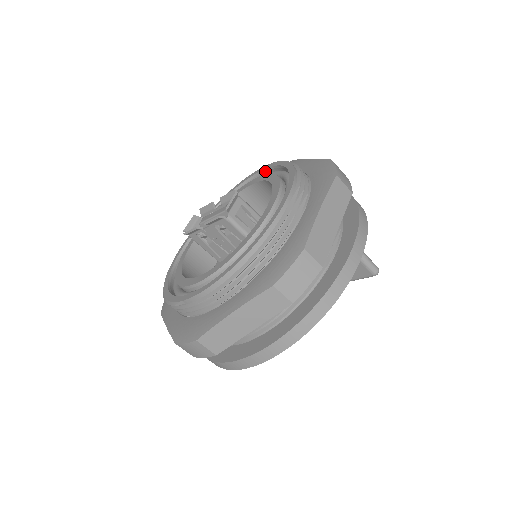
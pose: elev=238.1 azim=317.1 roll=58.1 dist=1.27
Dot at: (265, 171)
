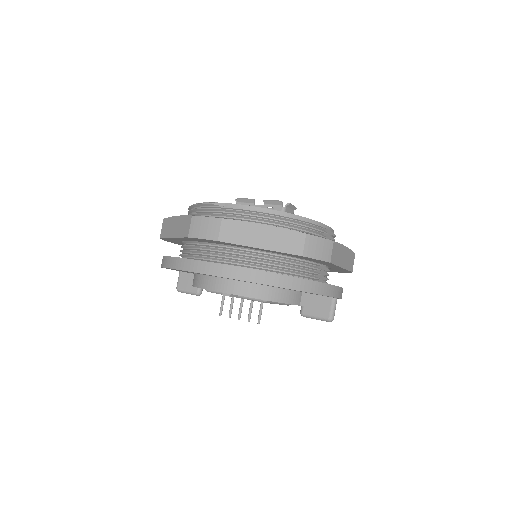
Dot at: occluded
